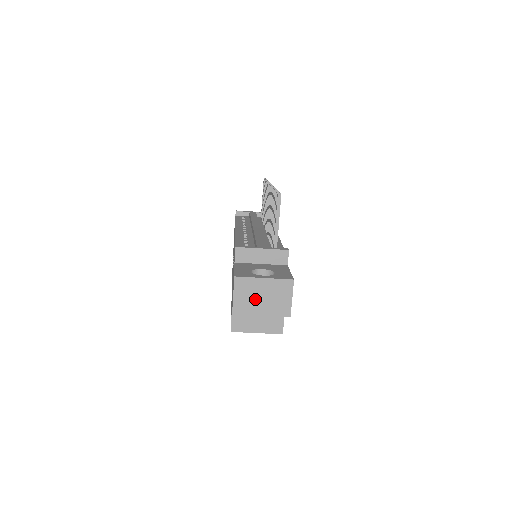
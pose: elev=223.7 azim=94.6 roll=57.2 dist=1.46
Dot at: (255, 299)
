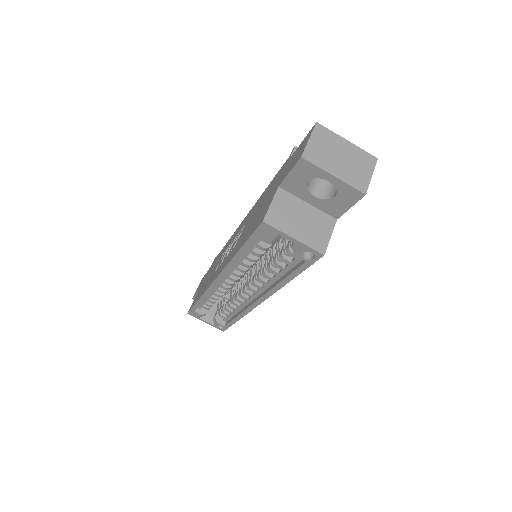
Dot at: (332, 155)
